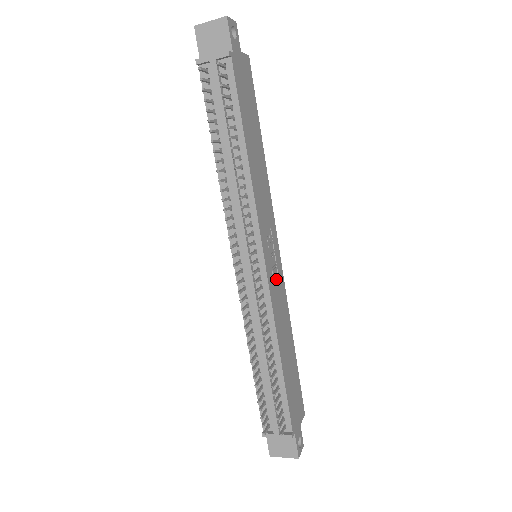
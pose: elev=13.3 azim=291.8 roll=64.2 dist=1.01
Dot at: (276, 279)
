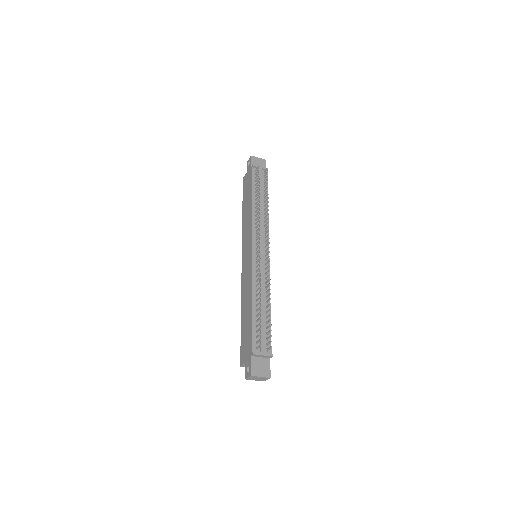
Dot at: occluded
